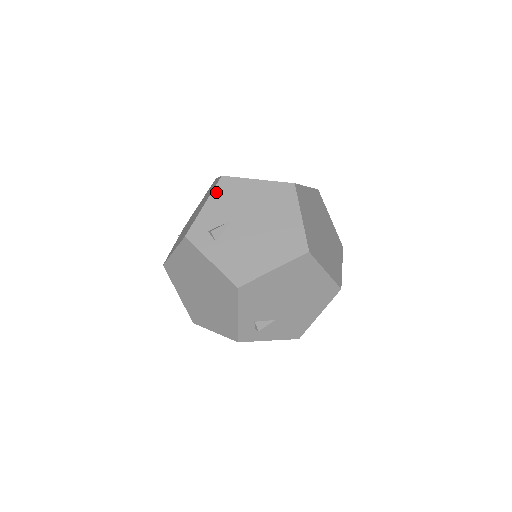
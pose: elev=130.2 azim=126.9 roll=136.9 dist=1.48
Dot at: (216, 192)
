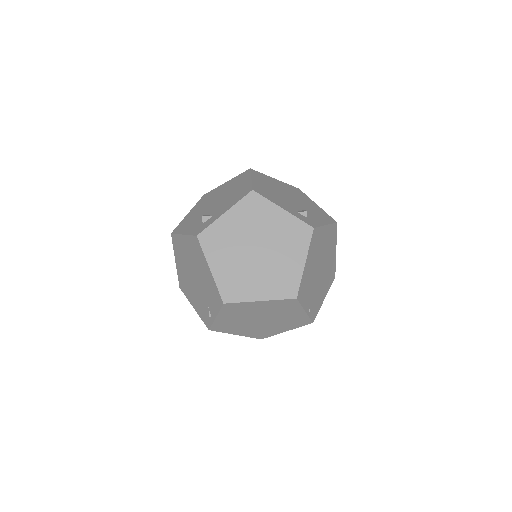
Dot at: (179, 232)
